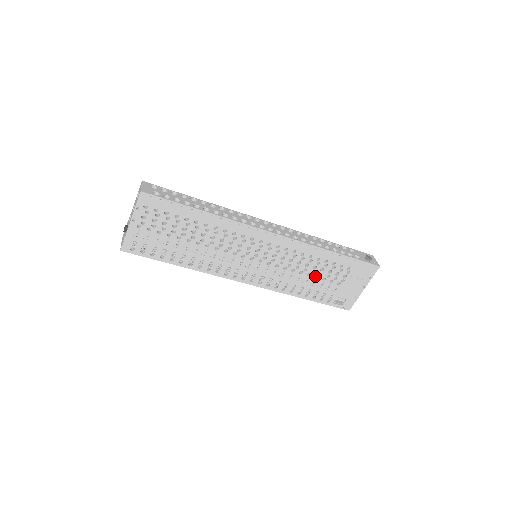
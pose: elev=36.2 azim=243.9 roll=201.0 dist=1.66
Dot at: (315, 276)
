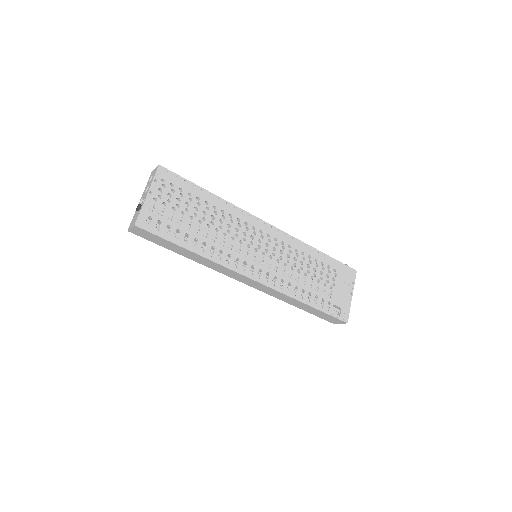
Dot at: (310, 280)
